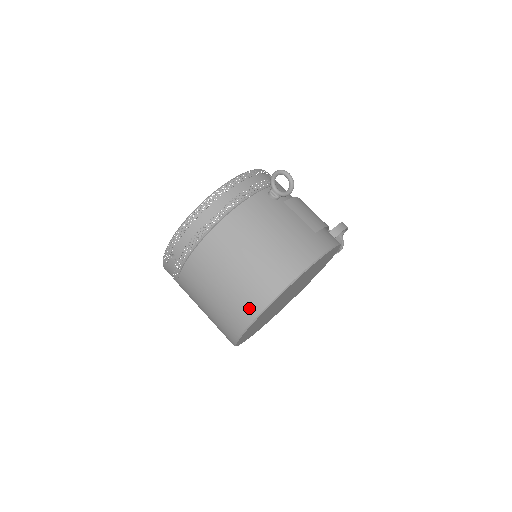
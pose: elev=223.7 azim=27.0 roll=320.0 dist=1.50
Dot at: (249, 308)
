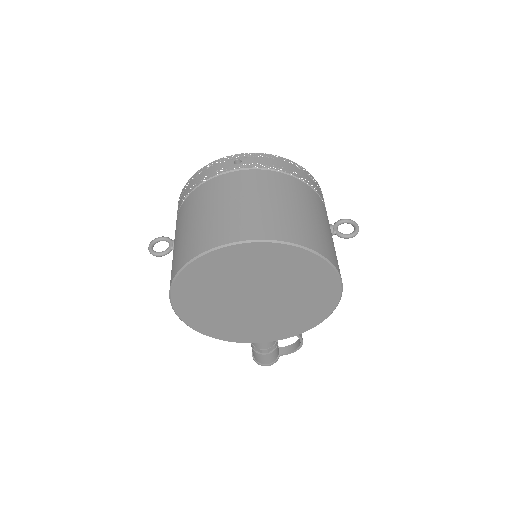
Dot at: (274, 230)
